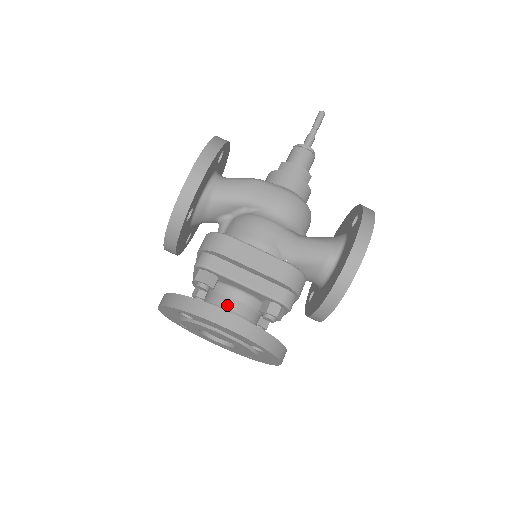
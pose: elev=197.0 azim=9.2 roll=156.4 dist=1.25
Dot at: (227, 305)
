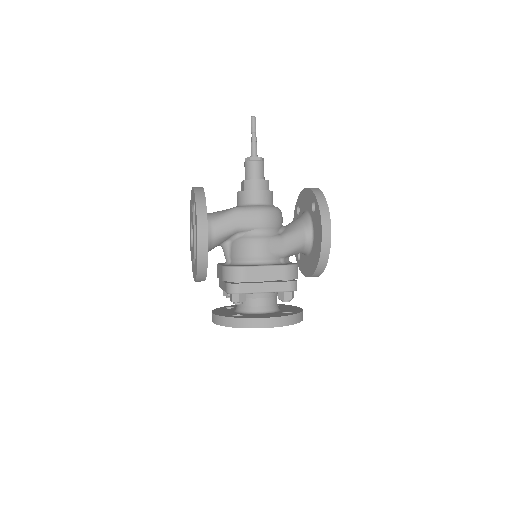
Dot at: (257, 304)
